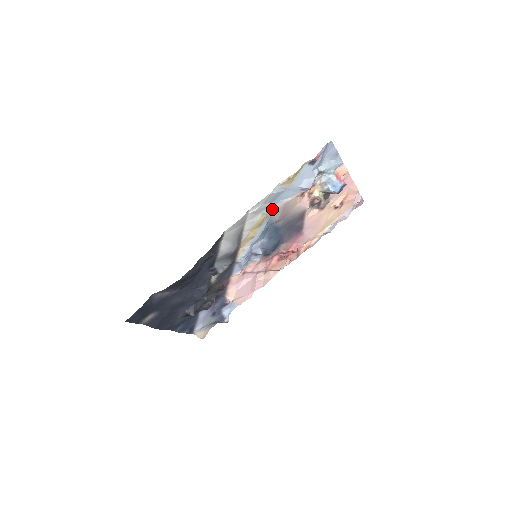
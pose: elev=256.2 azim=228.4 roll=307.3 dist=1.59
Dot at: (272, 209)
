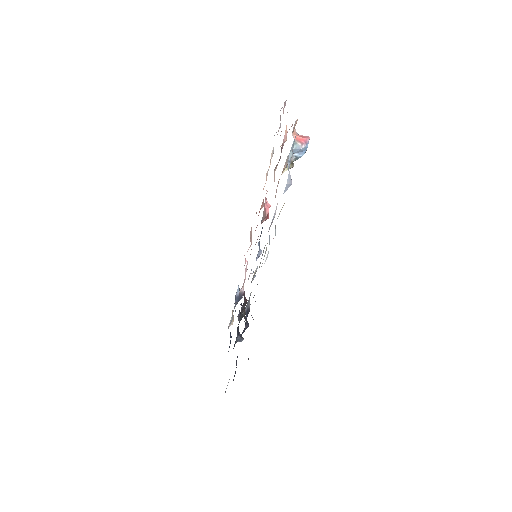
Dot at: occluded
